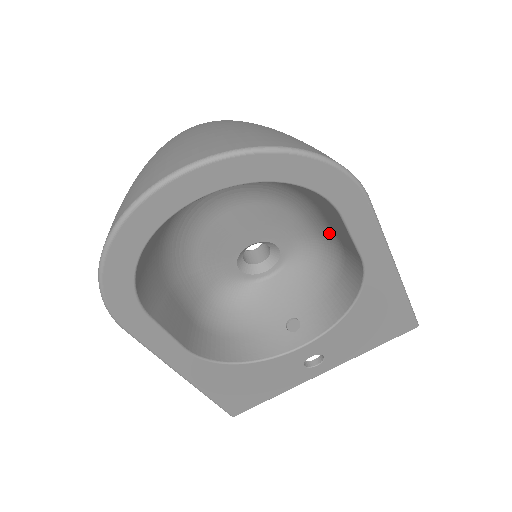
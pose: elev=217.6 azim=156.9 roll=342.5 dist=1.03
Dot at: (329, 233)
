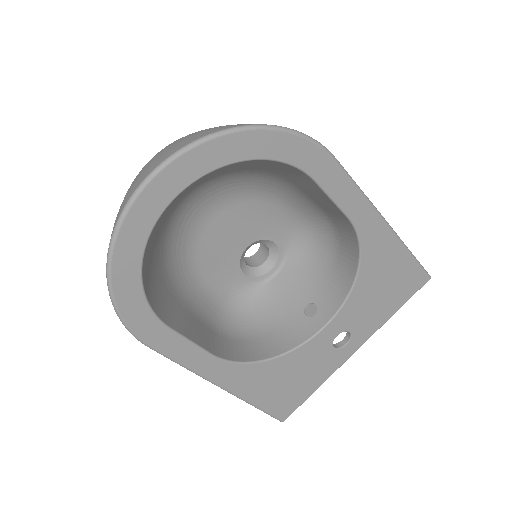
Dot at: (315, 211)
